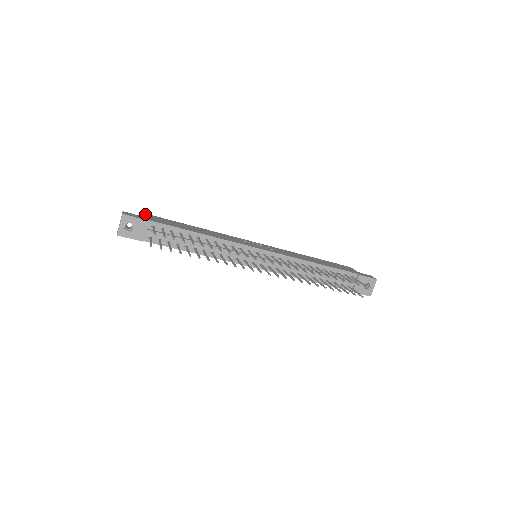
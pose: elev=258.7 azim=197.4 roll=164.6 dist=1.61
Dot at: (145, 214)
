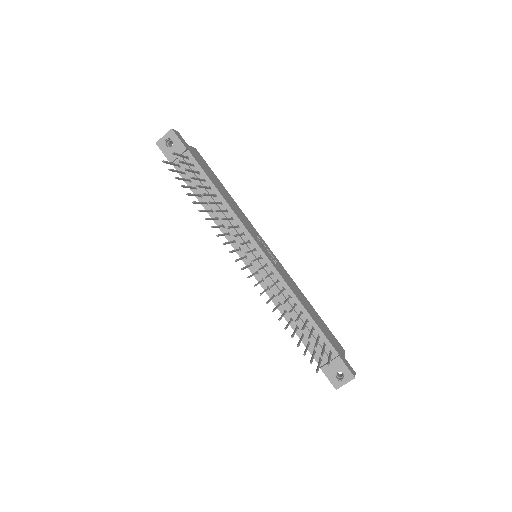
Dot at: (197, 151)
